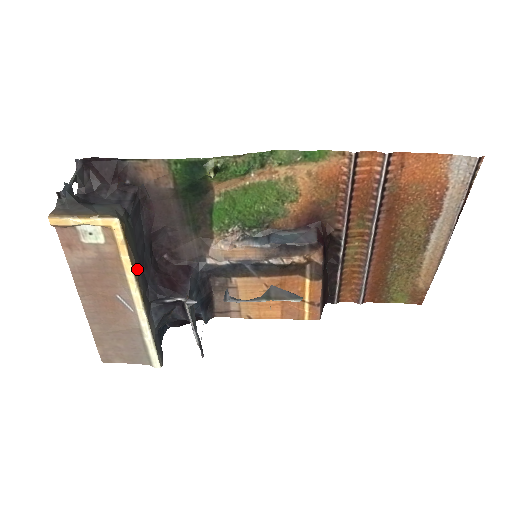
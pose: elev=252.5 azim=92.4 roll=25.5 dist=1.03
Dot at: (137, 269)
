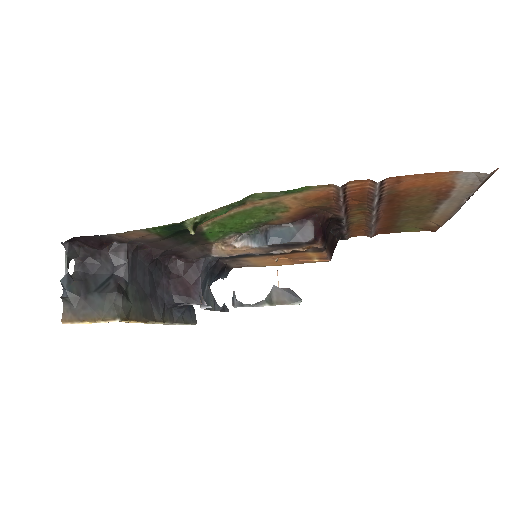
Dot at: (150, 315)
